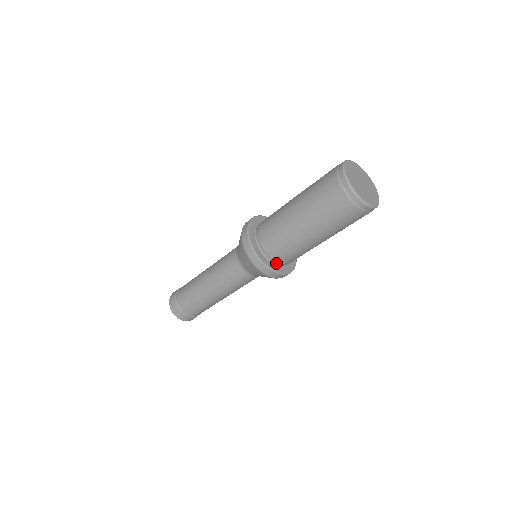
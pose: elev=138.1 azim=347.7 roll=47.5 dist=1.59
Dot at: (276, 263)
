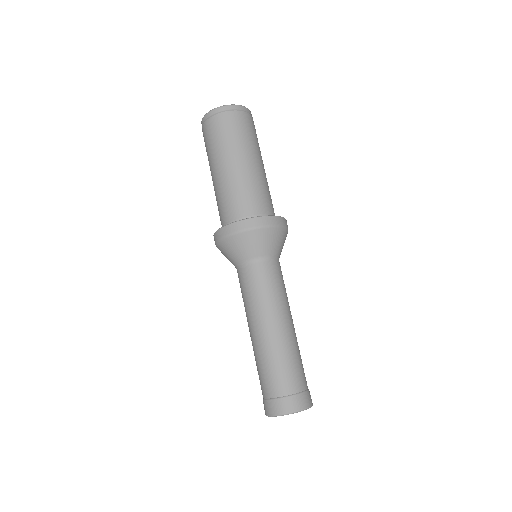
Dot at: occluded
